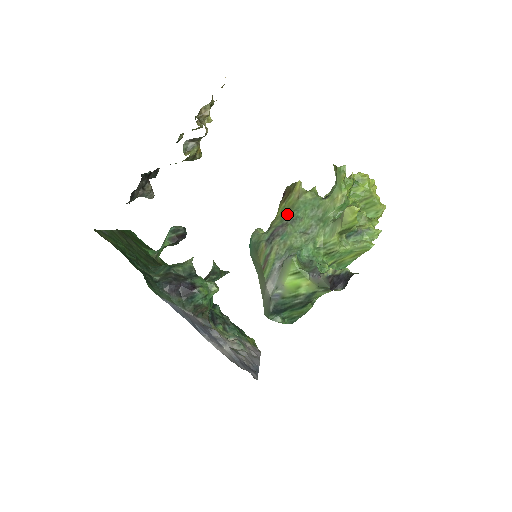
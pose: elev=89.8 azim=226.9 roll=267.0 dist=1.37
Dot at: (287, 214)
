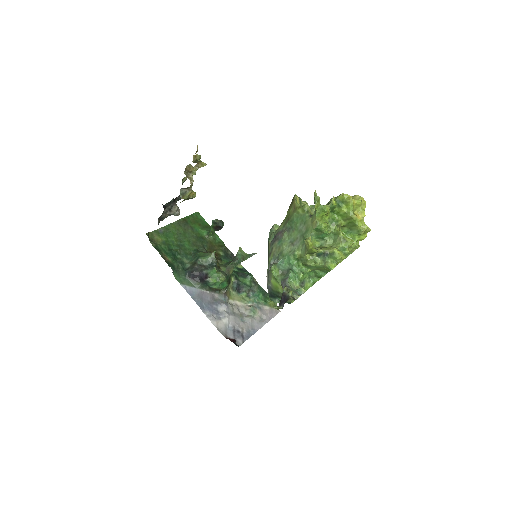
Dot at: (287, 222)
